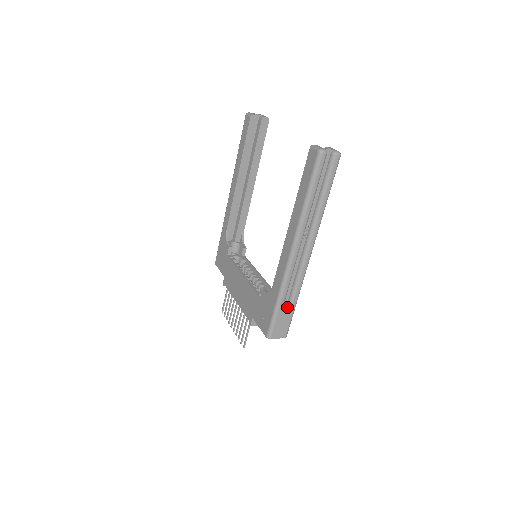
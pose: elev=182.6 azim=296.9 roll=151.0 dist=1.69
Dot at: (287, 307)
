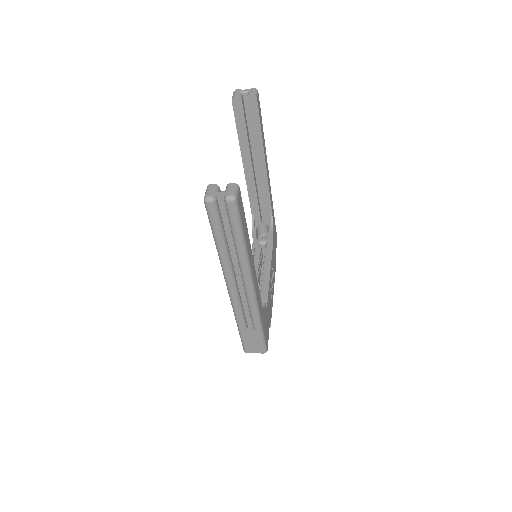
Dot at: (250, 331)
